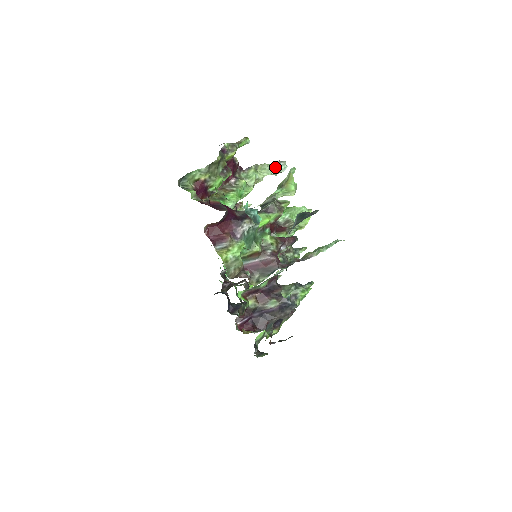
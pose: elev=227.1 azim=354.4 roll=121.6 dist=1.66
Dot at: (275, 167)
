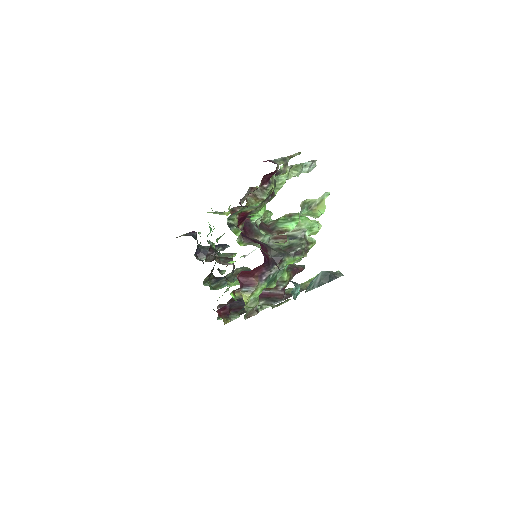
Dot at: (306, 168)
